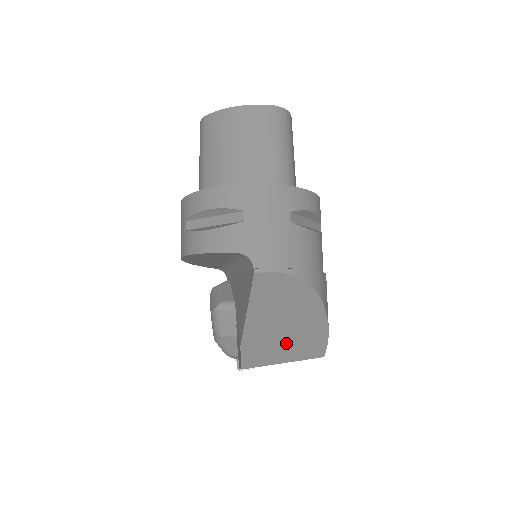
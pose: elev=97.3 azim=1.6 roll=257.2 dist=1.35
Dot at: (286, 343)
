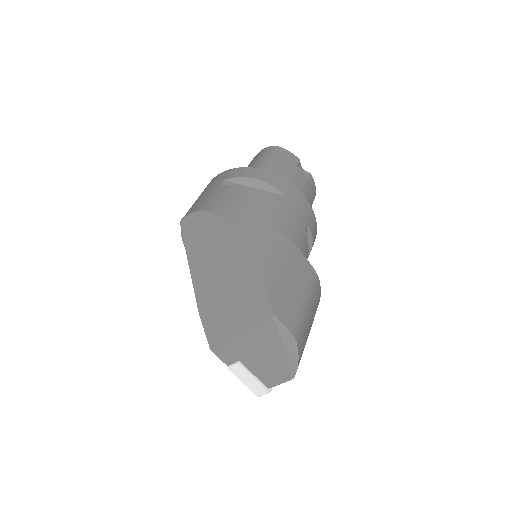
Dot at: (230, 300)
